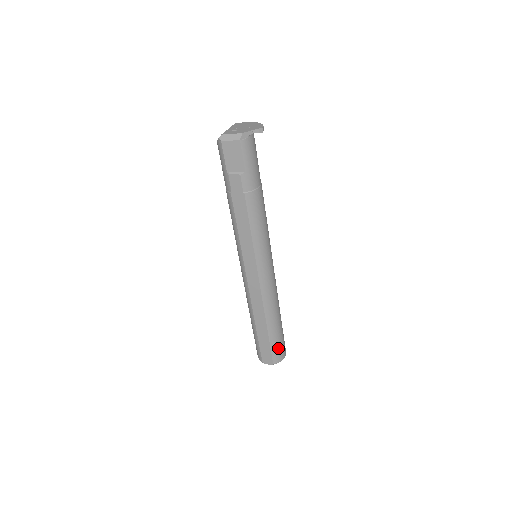
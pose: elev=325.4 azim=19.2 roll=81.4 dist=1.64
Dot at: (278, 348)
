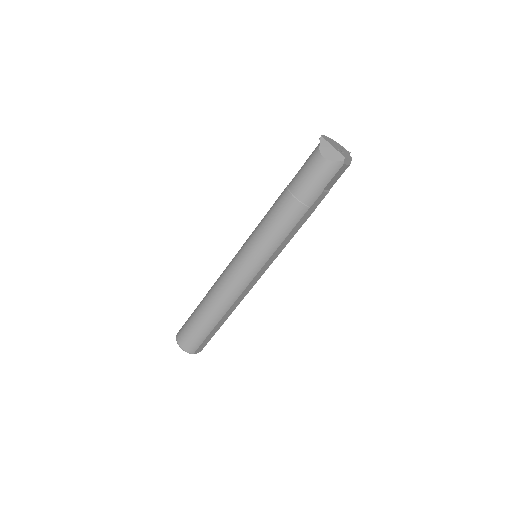
Dot at: occluded
